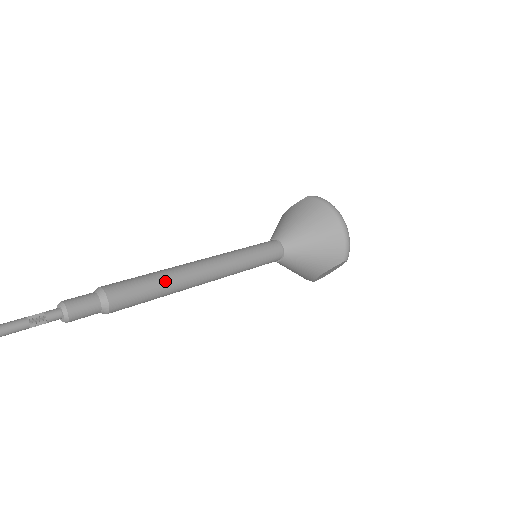
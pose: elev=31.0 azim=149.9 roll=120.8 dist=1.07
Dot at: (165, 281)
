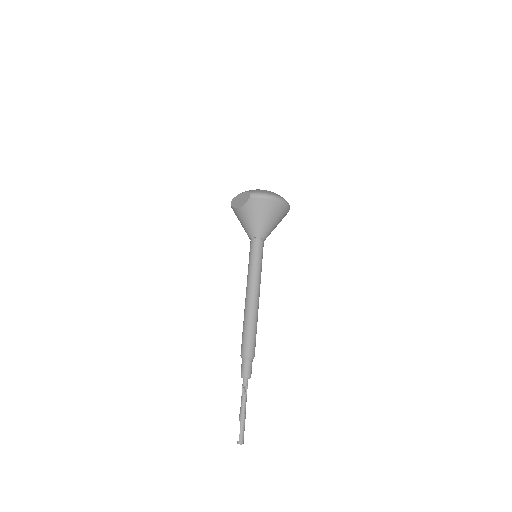
Dot at: (255, 324)
